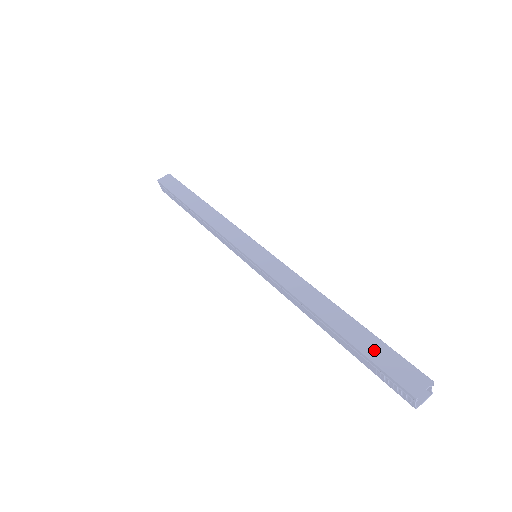
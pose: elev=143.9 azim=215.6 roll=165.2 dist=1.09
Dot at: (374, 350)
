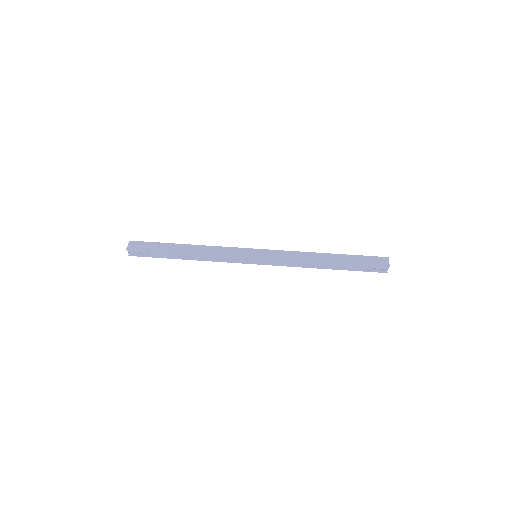
Dot at: (359, 260)
